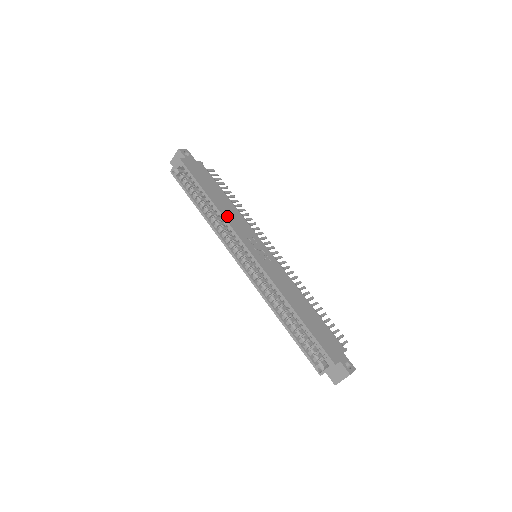
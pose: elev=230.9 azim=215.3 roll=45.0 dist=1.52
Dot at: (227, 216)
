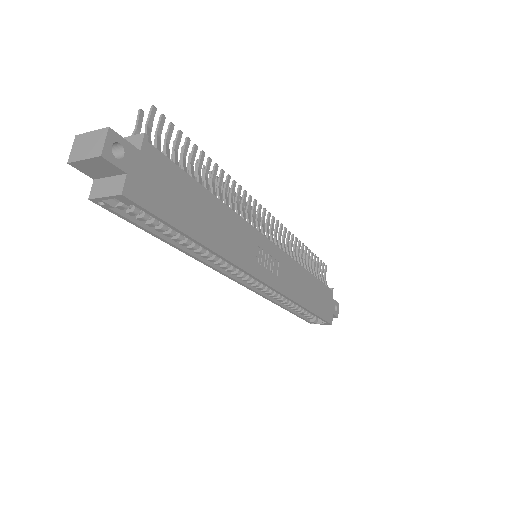
Dot at: (229, 251)
